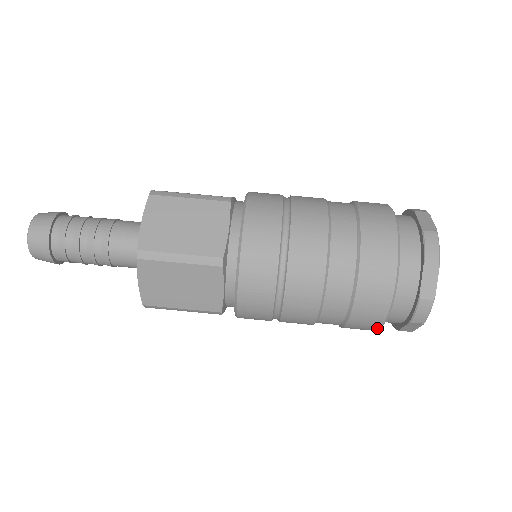
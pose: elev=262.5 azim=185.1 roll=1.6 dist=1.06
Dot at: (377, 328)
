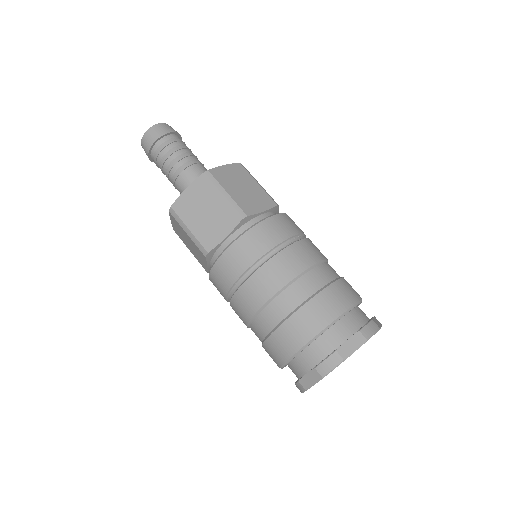
Dot at: (289, 356)
